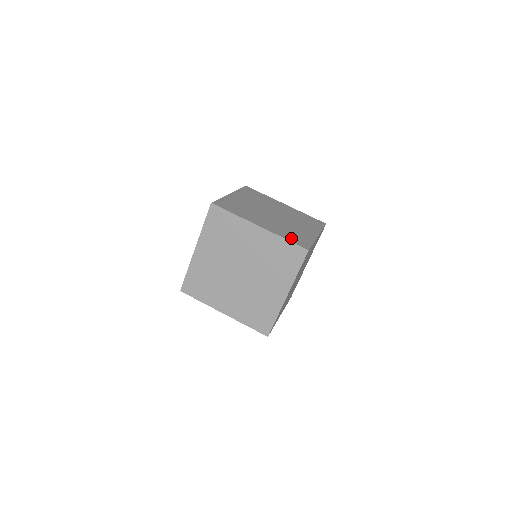
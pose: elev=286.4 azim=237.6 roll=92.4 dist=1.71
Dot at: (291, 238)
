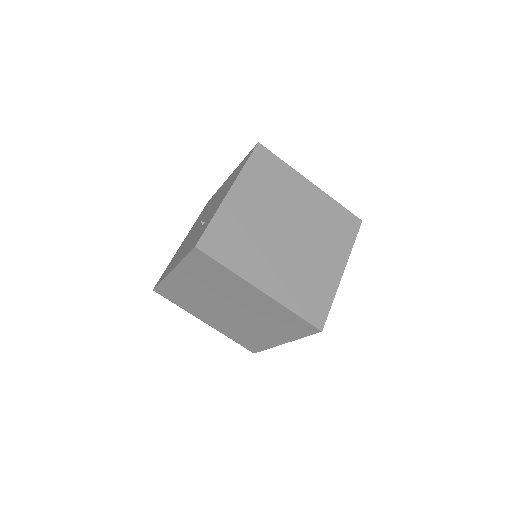
Dot at: (303, 306)
